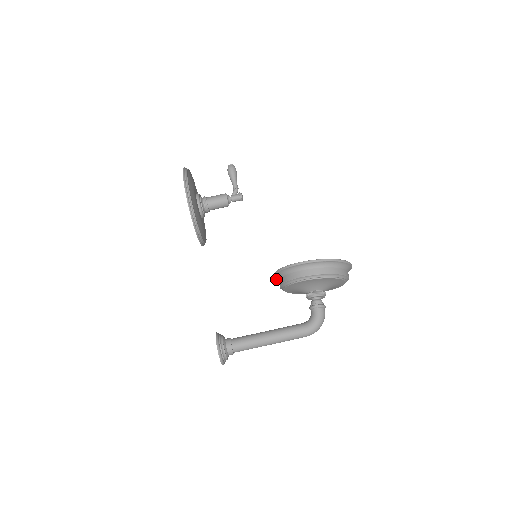
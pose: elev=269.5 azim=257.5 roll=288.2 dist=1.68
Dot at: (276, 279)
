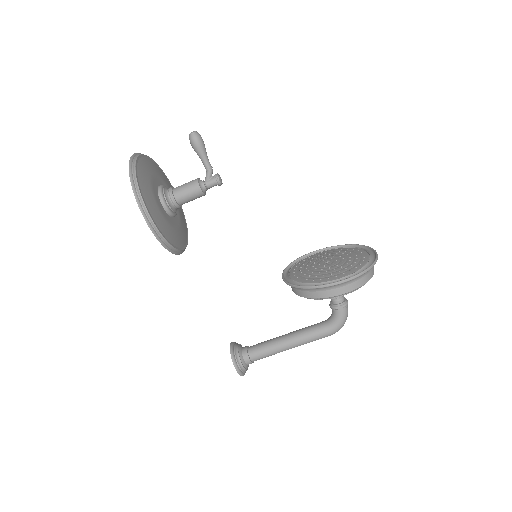
Dot at: (285, 274)
